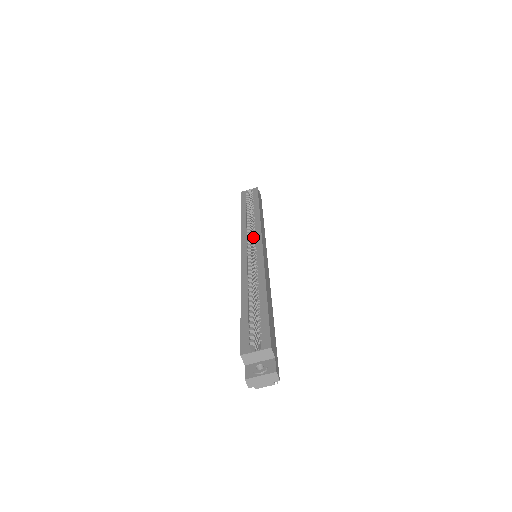
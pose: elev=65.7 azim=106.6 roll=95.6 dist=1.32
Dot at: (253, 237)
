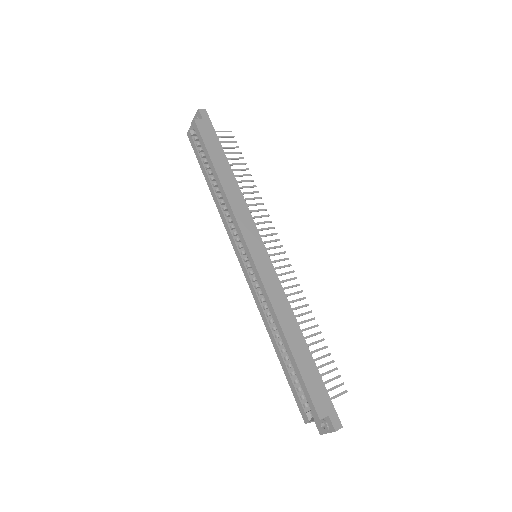
Dot at: (239, 238)
